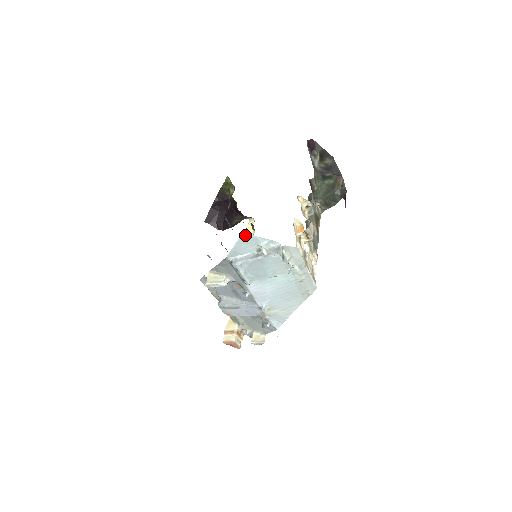
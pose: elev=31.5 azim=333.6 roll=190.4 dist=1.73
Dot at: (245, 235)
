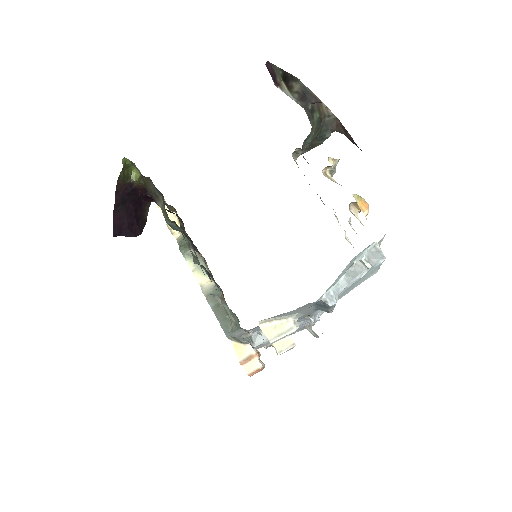
Dot at: (351, 260)
